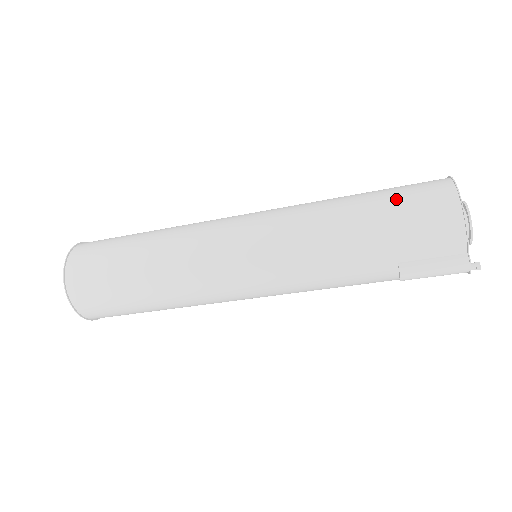
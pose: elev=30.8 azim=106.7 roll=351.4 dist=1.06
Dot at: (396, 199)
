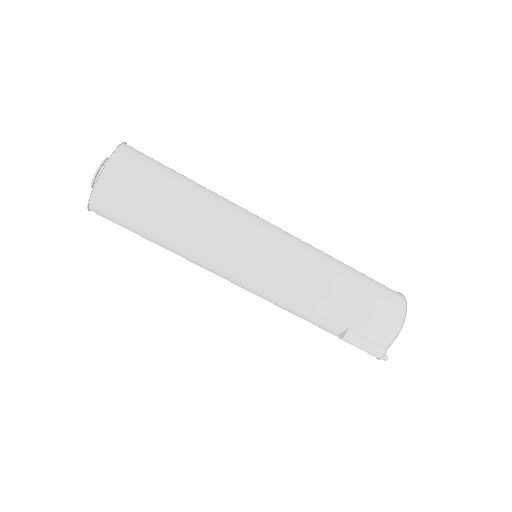
Dot at: (373, 289)
